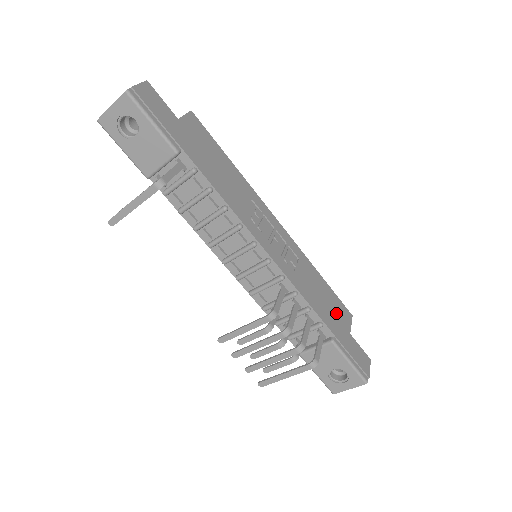
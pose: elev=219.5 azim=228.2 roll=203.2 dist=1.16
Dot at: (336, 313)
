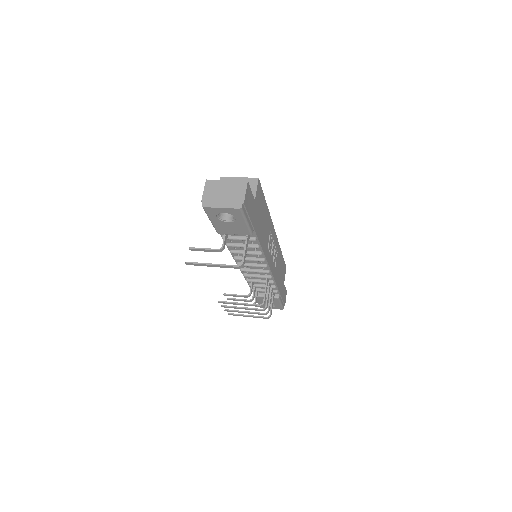
Dot at: (282, 275)
